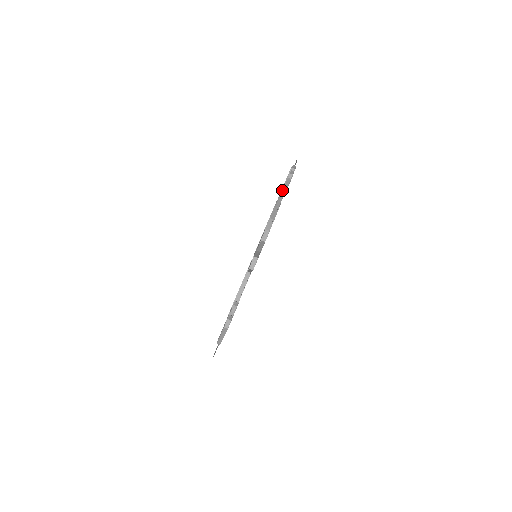
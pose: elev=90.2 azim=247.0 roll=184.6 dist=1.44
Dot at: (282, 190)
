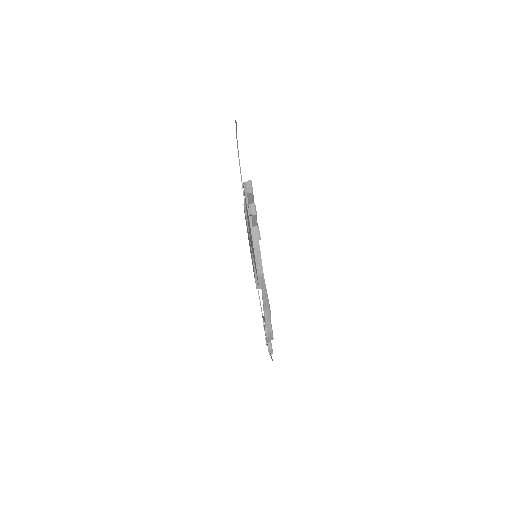
Dot at: occluded
